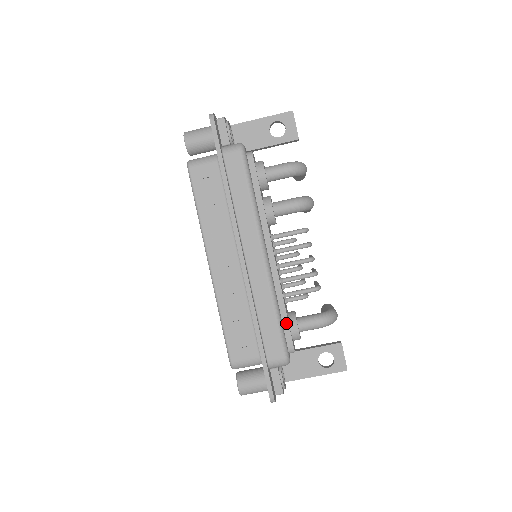
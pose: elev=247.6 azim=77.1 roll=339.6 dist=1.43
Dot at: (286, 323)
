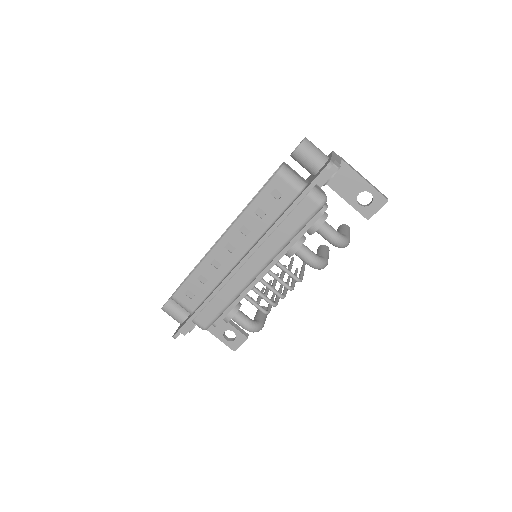
Dot at: (227, 312)
